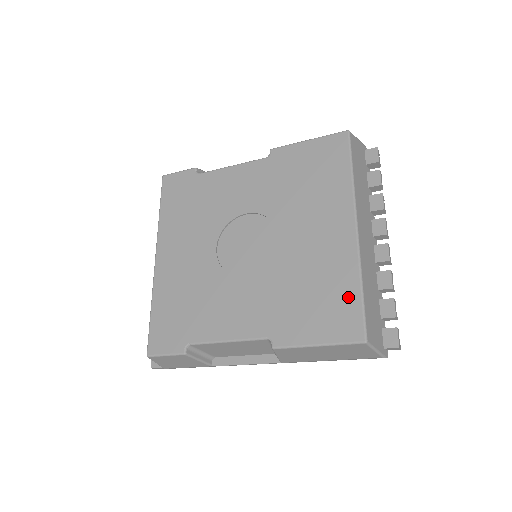
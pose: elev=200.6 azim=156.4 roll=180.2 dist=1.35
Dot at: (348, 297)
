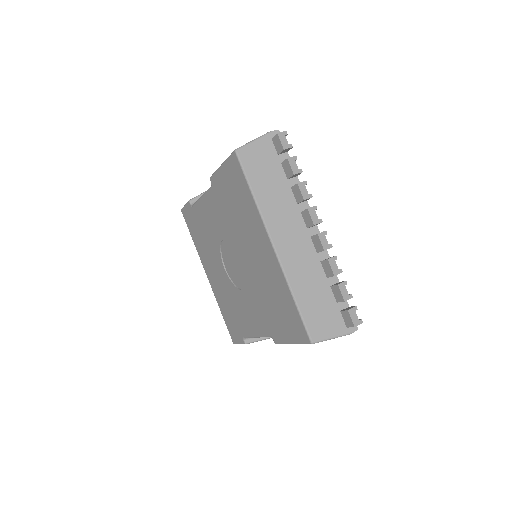
Dot at: (291, 308)
